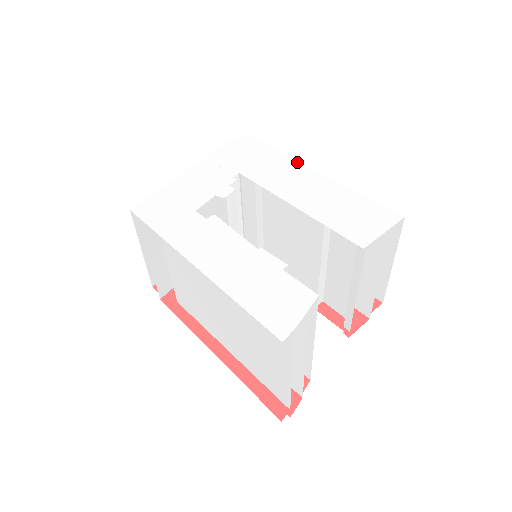
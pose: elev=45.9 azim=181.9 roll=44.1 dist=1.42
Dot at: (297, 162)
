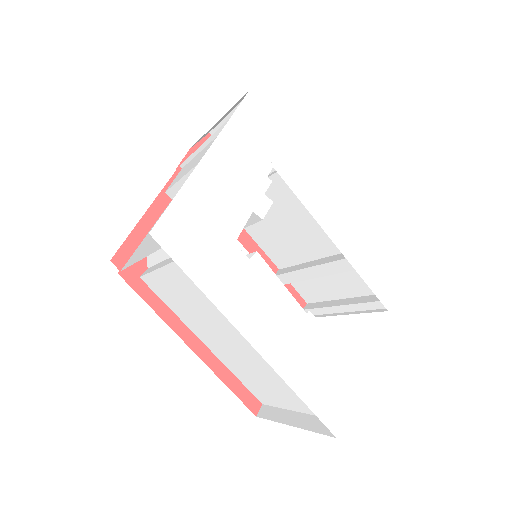
Dot at: (331, 156)
